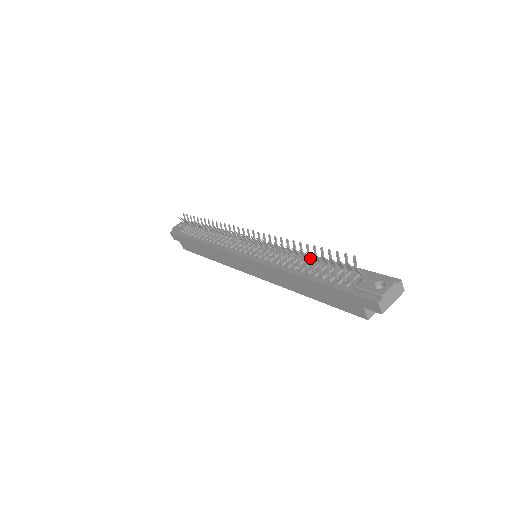
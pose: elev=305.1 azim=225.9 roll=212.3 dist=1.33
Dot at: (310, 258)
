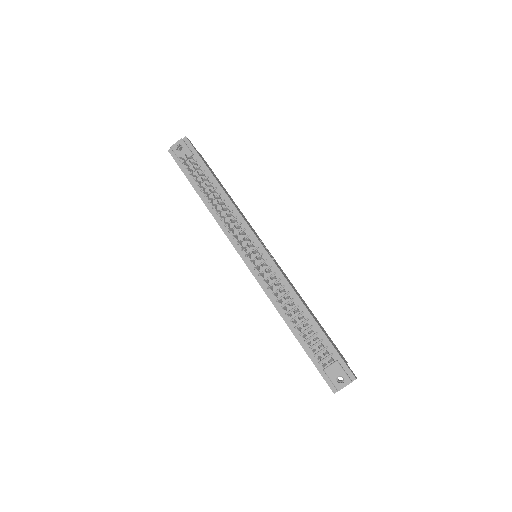
Dot at: (300, 306)
